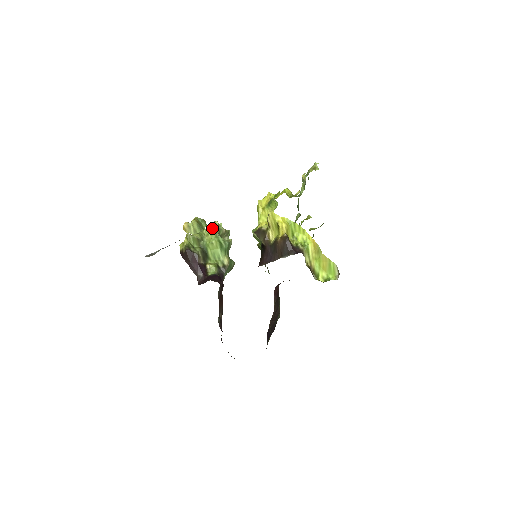
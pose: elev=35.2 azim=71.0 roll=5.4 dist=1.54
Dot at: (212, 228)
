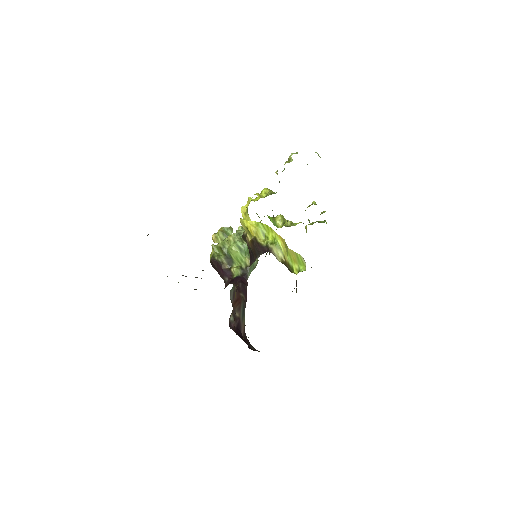
Dot at: (231, 235)
